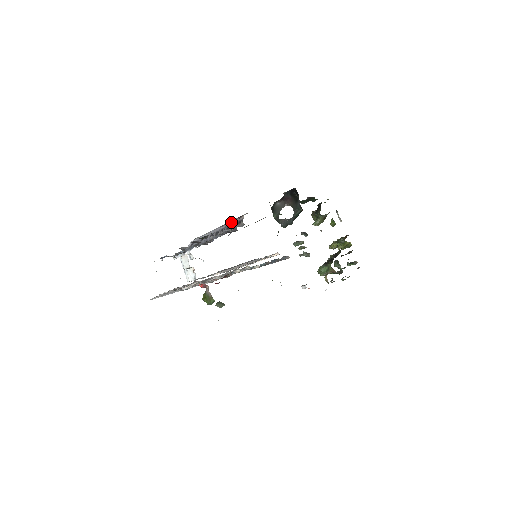
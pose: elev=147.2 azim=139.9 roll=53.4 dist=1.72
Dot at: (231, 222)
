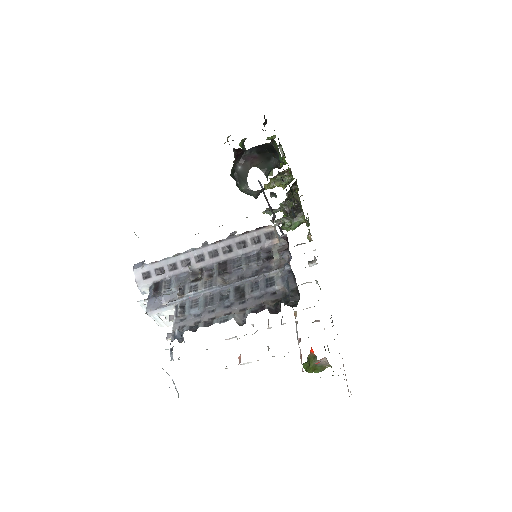
Dot at: (242, 236)
